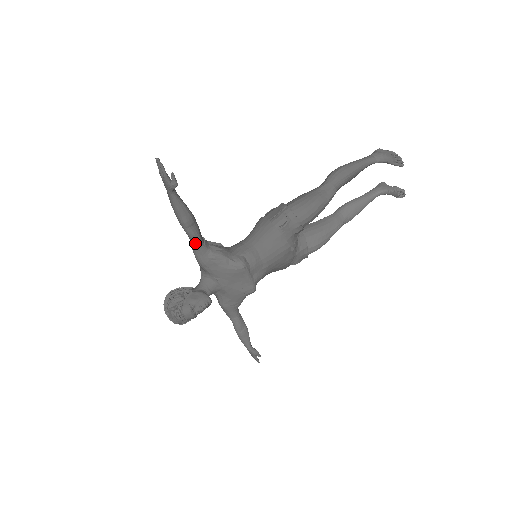
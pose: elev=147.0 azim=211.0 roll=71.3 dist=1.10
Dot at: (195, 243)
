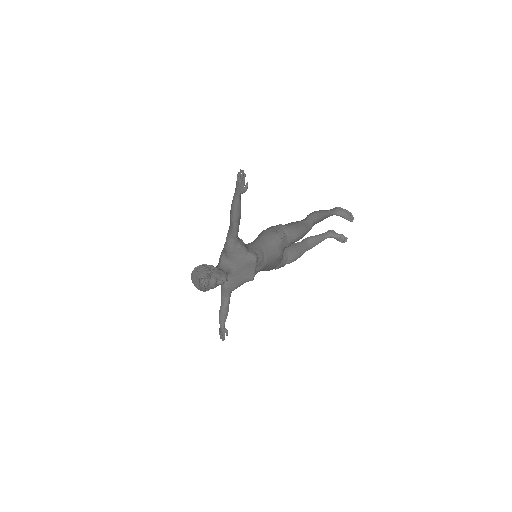
Dot at: (234, 234)
